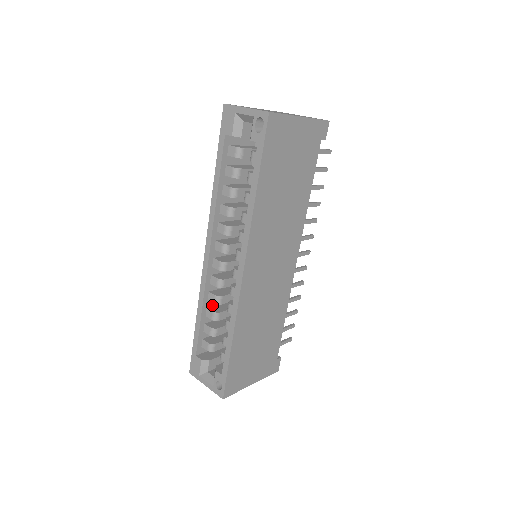
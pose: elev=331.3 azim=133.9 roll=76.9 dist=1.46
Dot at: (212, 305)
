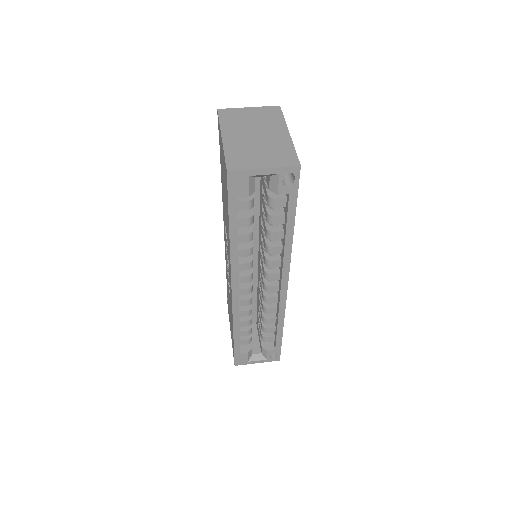
Dot at: occluded
